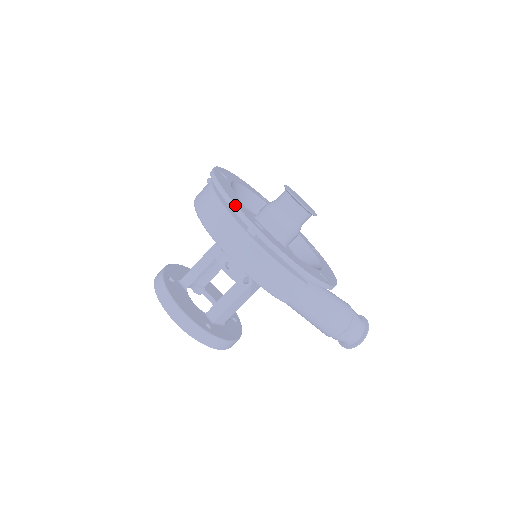
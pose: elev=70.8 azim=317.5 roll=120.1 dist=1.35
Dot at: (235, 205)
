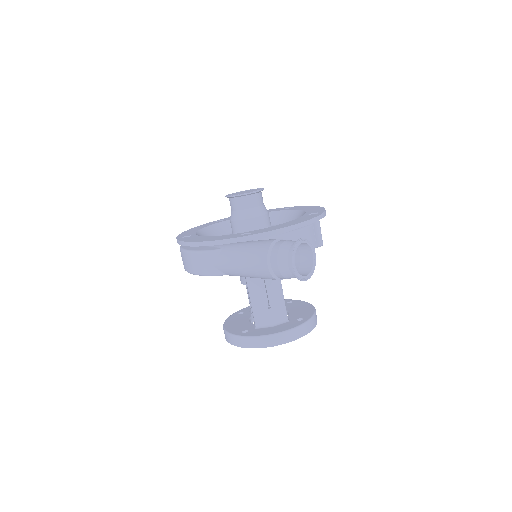
Dot at: occluded
